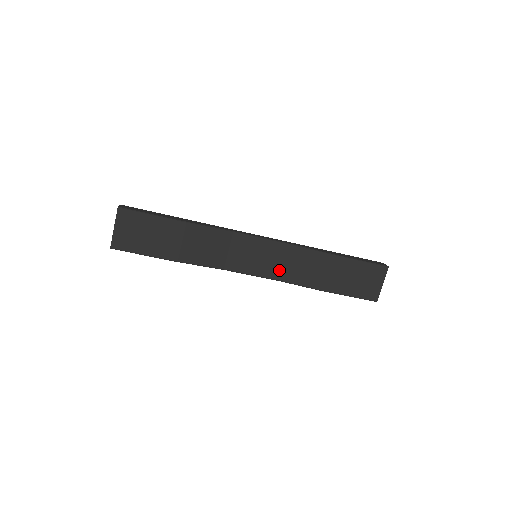
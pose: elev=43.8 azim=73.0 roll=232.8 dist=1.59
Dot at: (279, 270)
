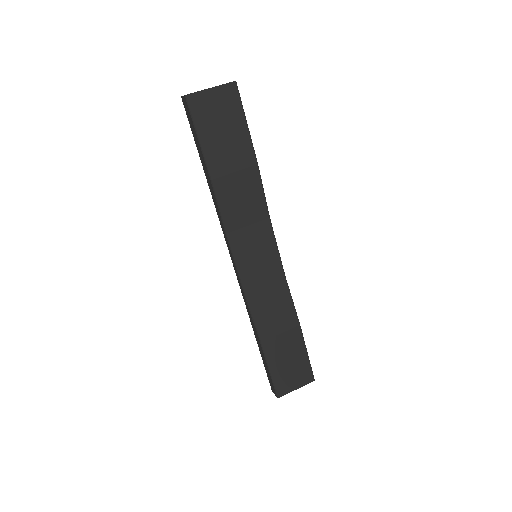
Dot at: (256, 288)
